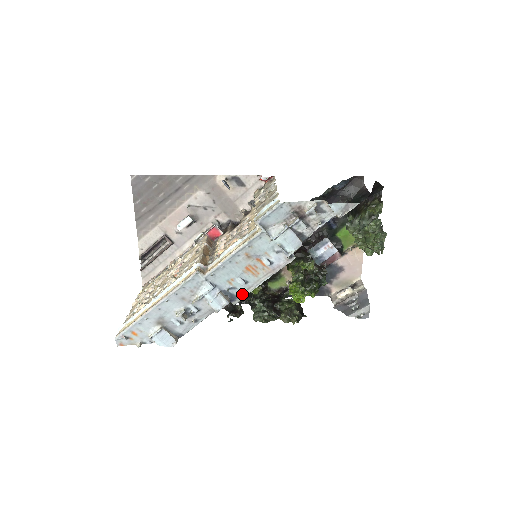
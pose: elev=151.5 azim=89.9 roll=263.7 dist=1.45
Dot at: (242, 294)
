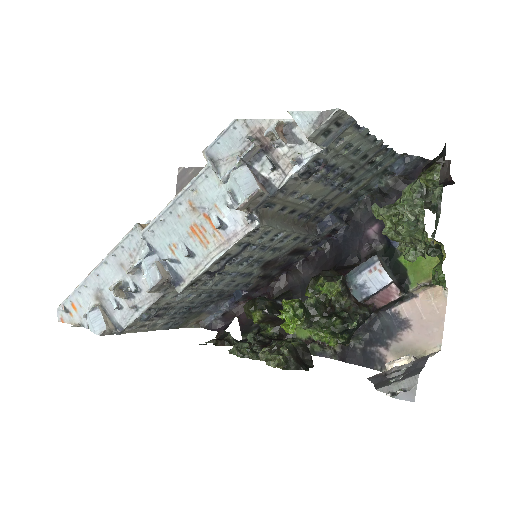
Dot at: (188, 276)
